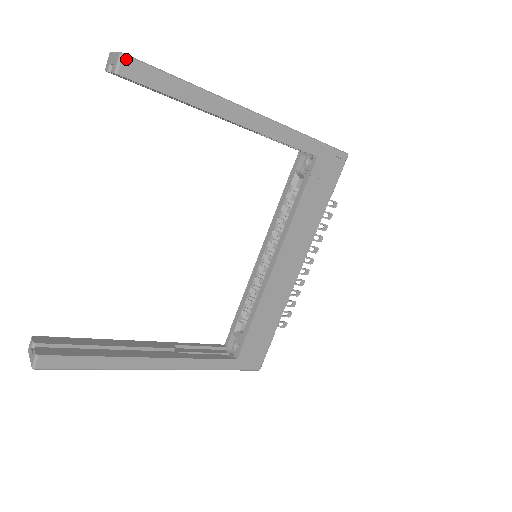
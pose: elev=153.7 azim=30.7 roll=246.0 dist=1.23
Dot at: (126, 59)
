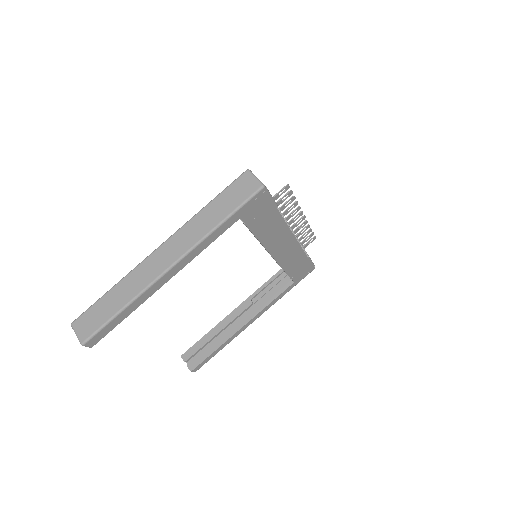
Dot at: (86, 344)
